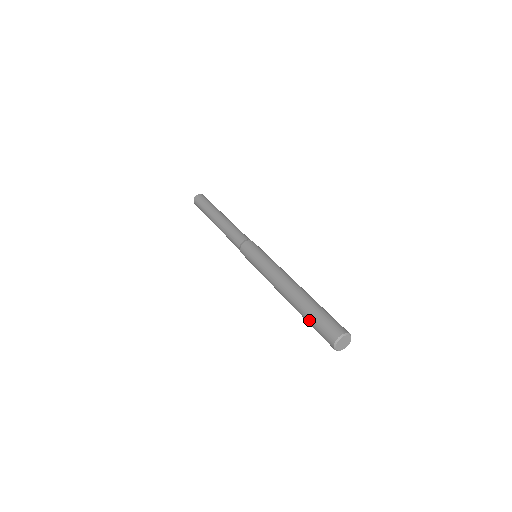
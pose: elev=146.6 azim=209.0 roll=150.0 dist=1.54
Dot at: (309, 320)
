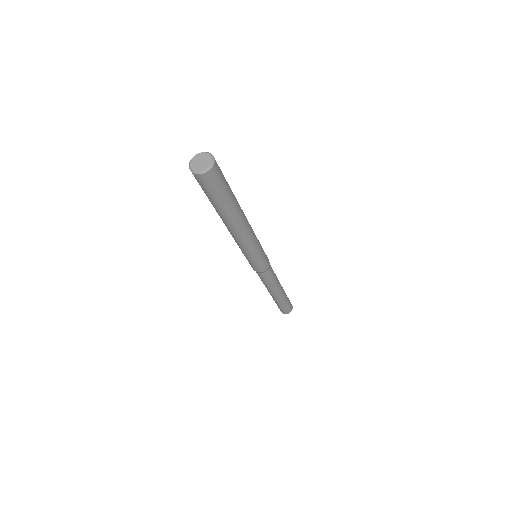
Dot at: occluded
